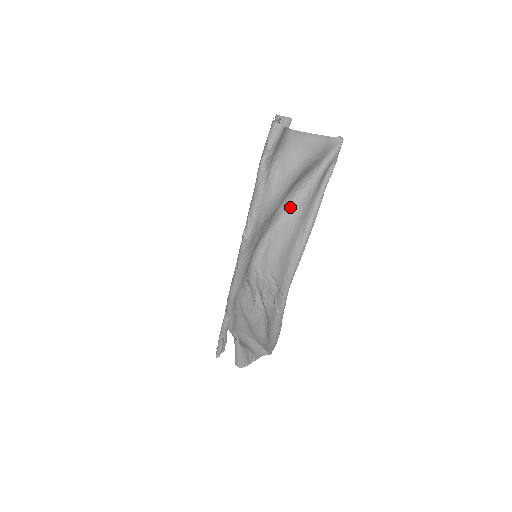
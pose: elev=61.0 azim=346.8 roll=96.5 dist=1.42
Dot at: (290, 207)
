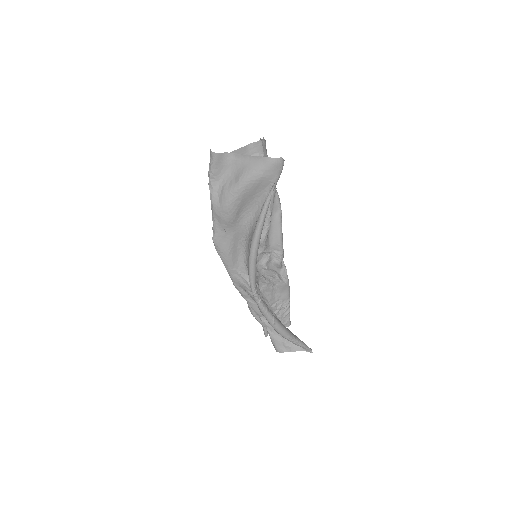
Dot at: (255, 218)
